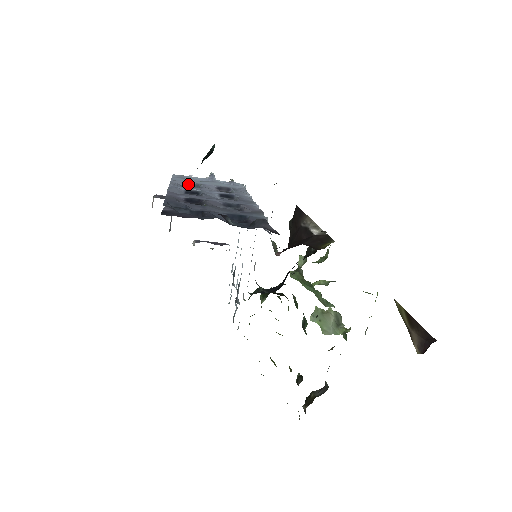
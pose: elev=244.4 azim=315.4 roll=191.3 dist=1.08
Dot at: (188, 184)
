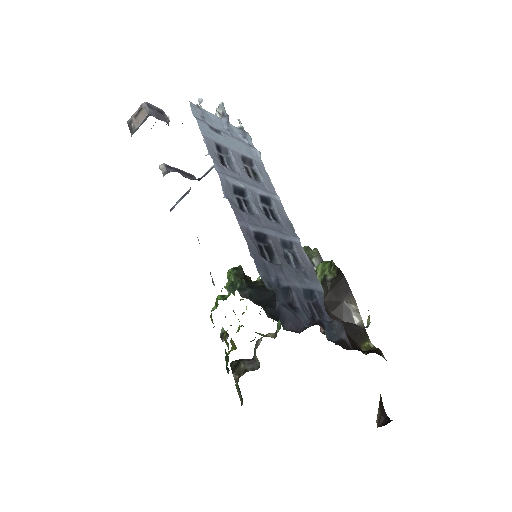
Dot at: (218, 147)
